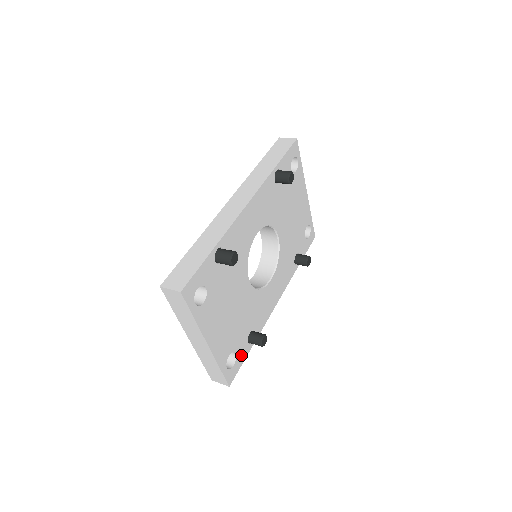
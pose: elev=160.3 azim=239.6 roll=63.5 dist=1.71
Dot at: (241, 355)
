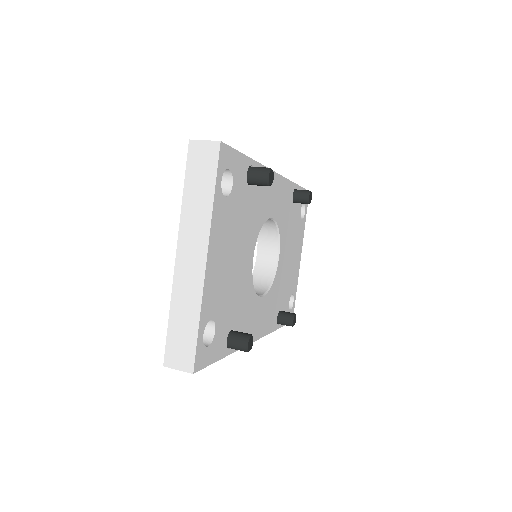
Dot at: (216, 346)
